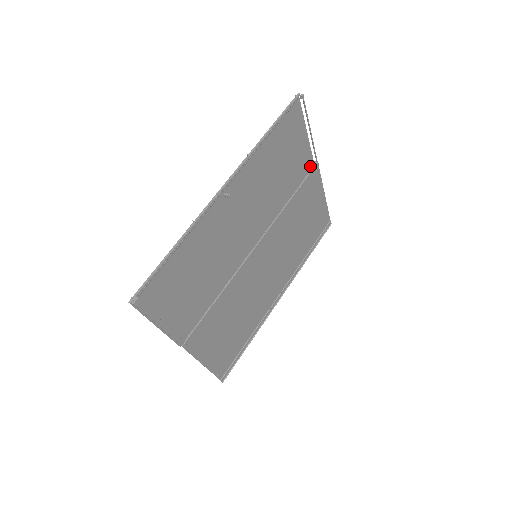
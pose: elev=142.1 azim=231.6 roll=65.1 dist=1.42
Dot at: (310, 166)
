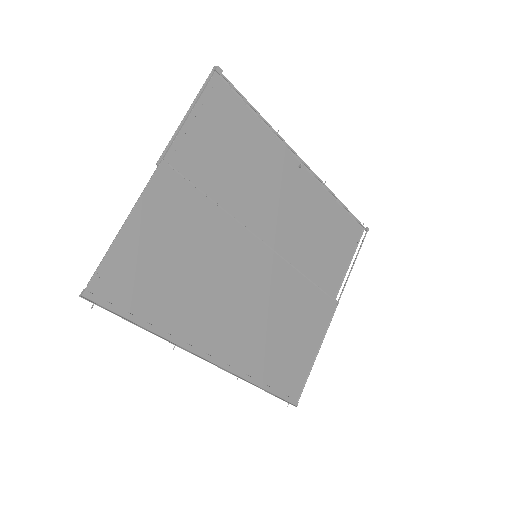
Dot at: occluded
